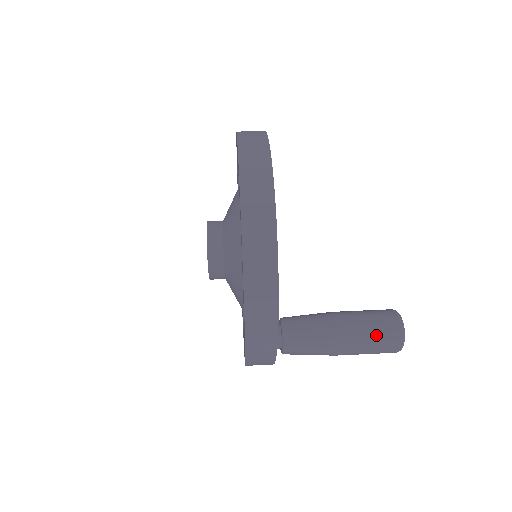
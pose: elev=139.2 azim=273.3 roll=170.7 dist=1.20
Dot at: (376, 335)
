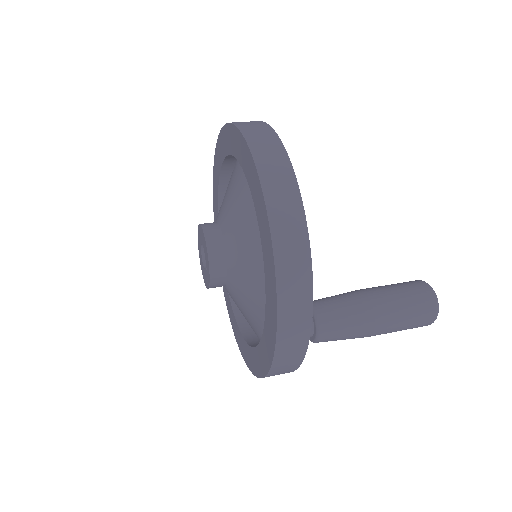
Dot at: (411, 303)
